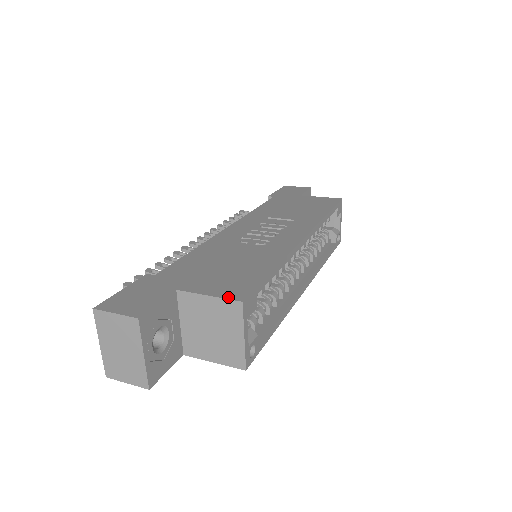
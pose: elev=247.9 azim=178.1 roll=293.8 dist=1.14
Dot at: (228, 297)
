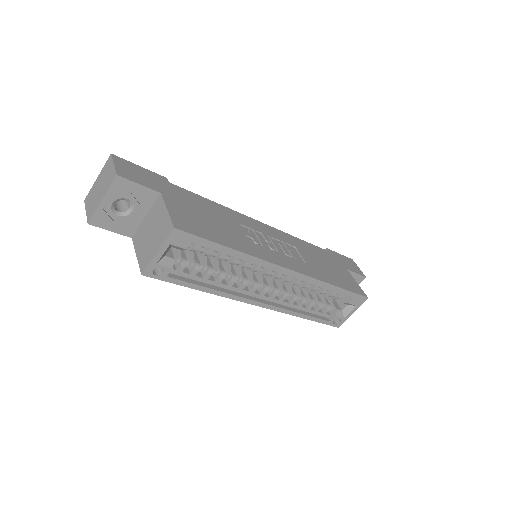
Dot at: (173, 220)
